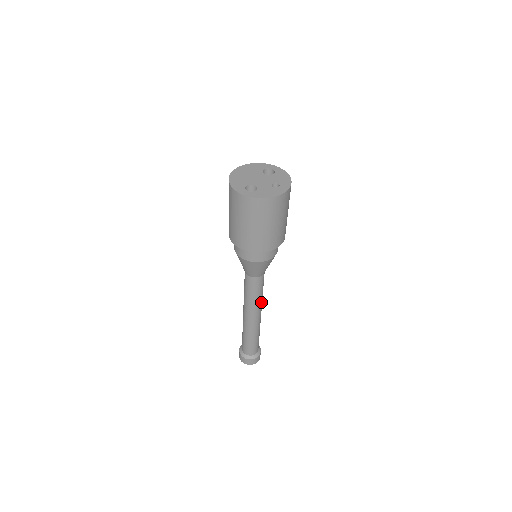
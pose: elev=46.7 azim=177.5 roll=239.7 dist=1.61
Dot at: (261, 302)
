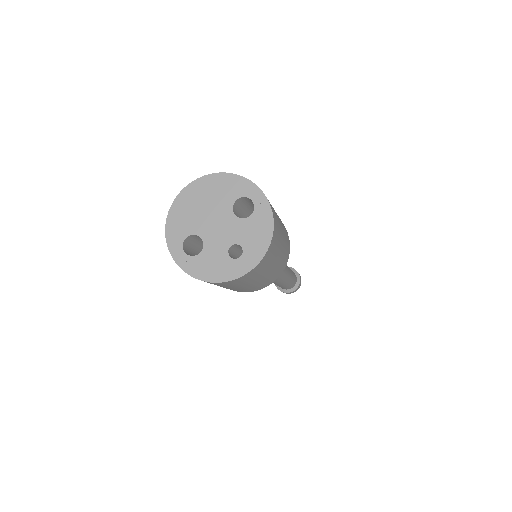
Dot at: (279, 277)
